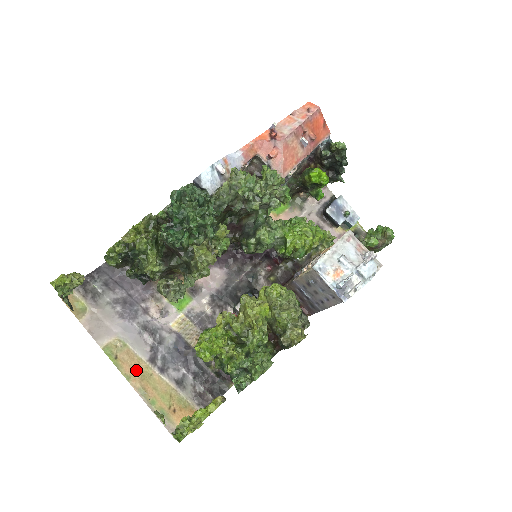
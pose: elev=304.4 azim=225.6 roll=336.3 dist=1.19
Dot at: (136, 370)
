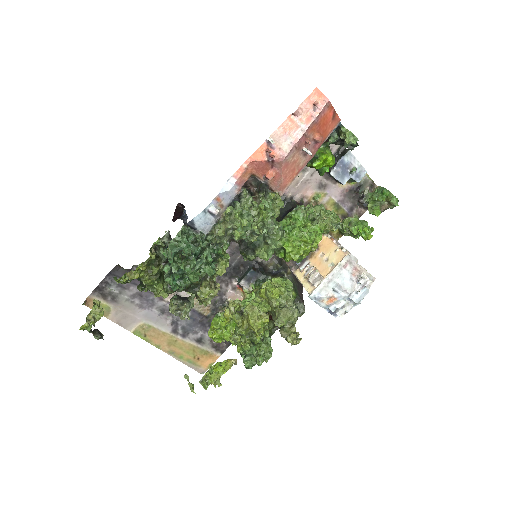
Dot at: (163, 340)
